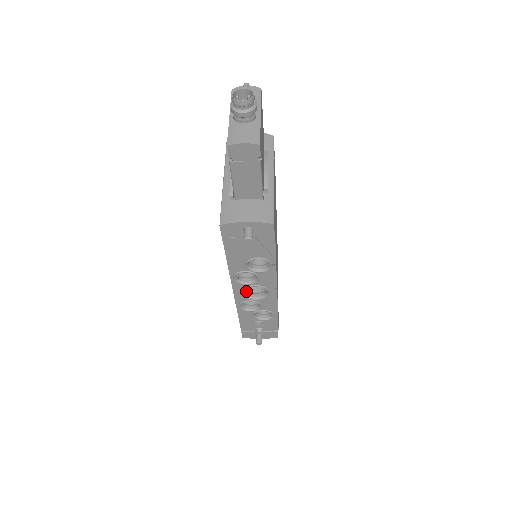
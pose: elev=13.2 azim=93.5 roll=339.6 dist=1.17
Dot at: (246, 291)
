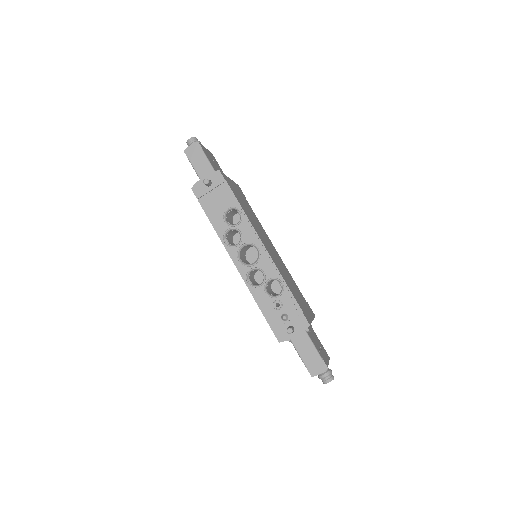
Dot at: (246, 264)
